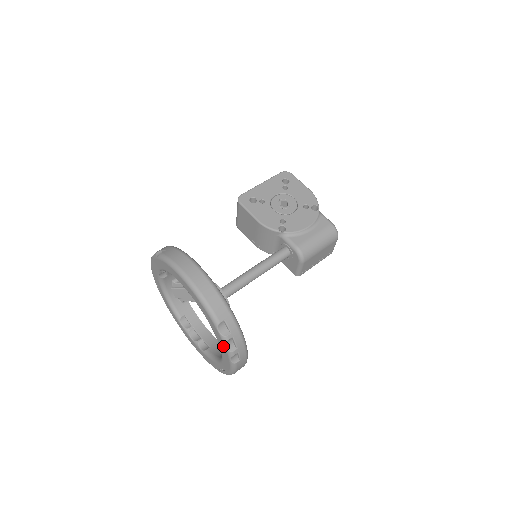
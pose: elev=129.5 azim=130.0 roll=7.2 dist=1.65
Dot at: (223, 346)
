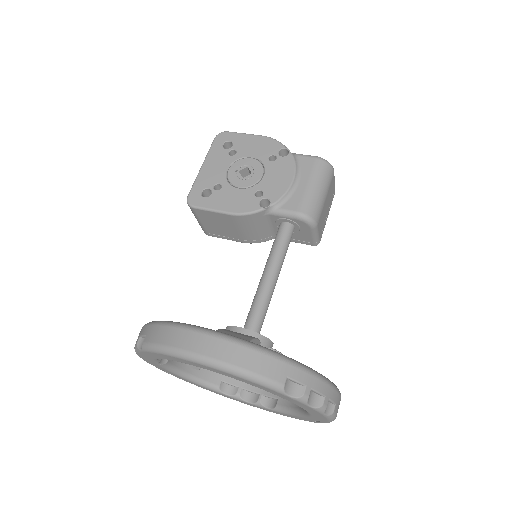
Dot at: (305, 407)
